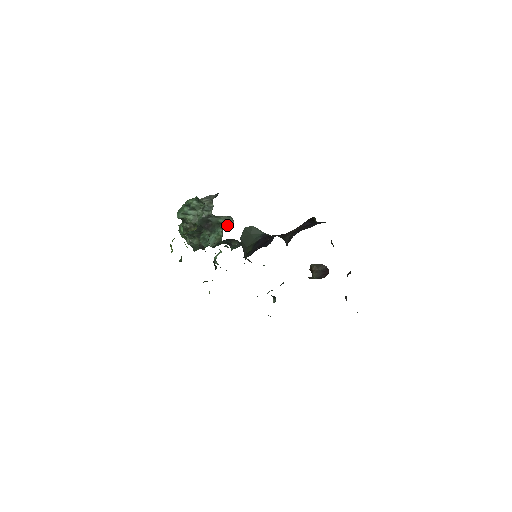
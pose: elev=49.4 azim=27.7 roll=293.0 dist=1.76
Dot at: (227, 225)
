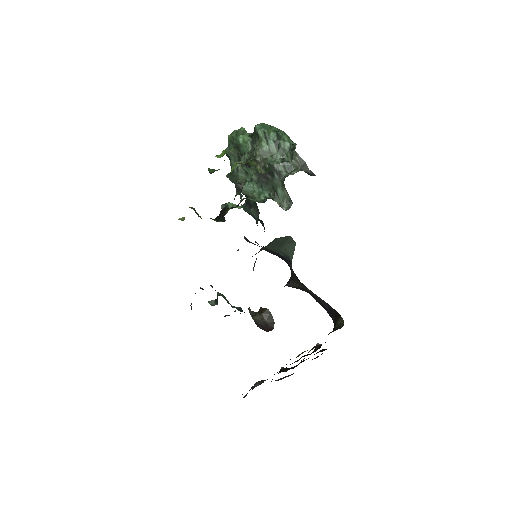
Dot at: (279, 203)
